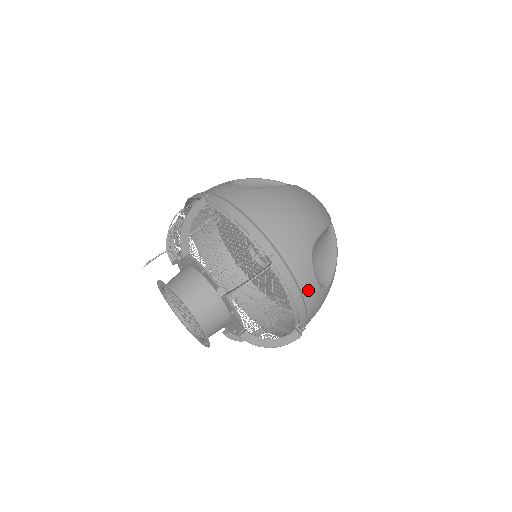
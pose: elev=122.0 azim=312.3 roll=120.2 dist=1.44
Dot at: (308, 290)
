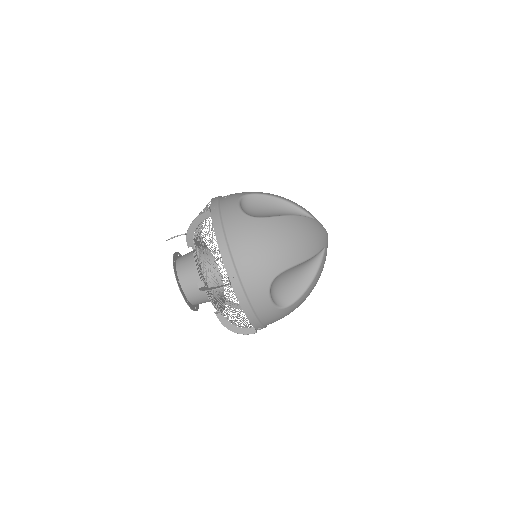
Dot at: (261, 308)
